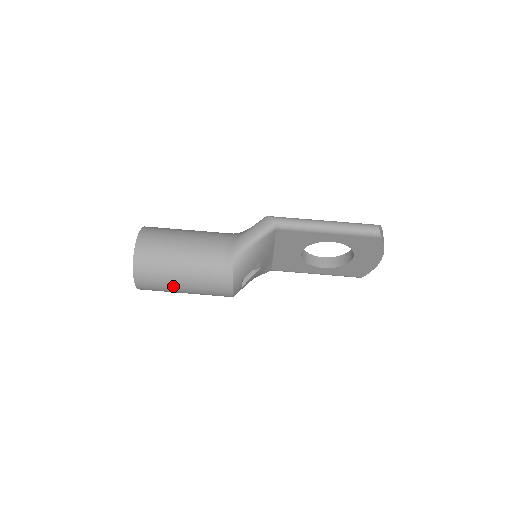
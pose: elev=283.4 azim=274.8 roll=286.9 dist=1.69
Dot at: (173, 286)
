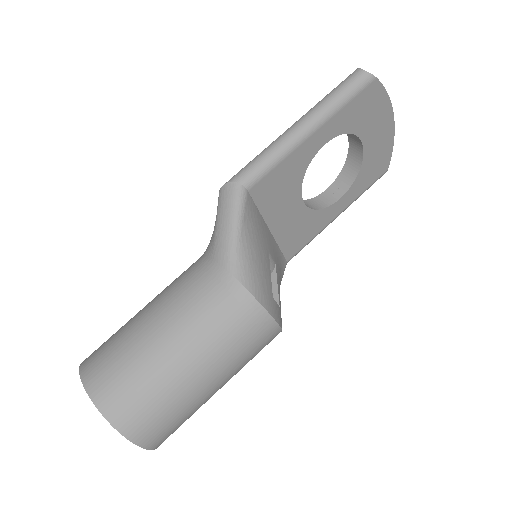
Dot at: (194, 396)
